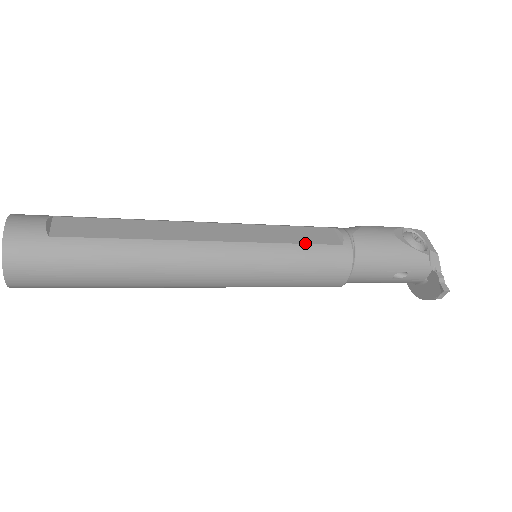
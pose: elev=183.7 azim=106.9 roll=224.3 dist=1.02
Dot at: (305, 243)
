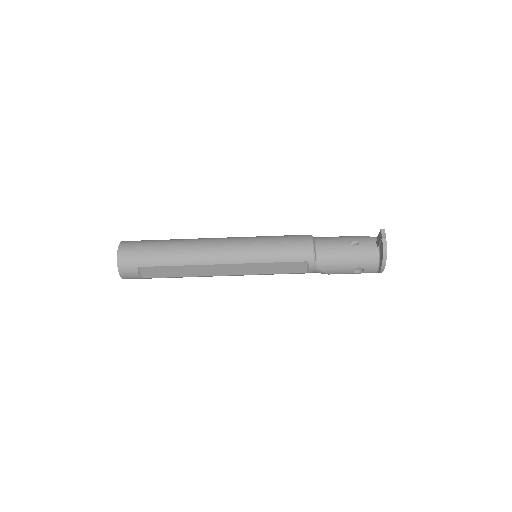
Dot at: occluded
